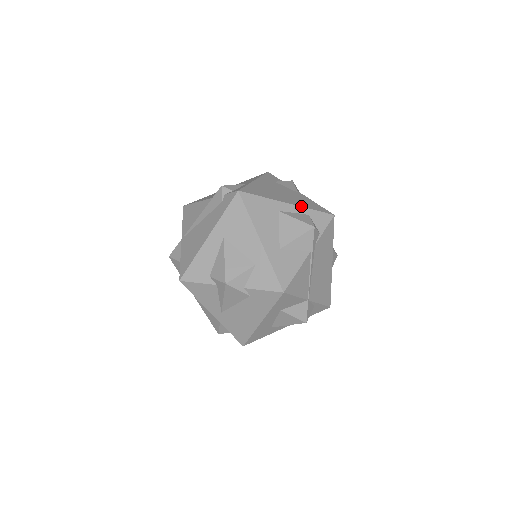
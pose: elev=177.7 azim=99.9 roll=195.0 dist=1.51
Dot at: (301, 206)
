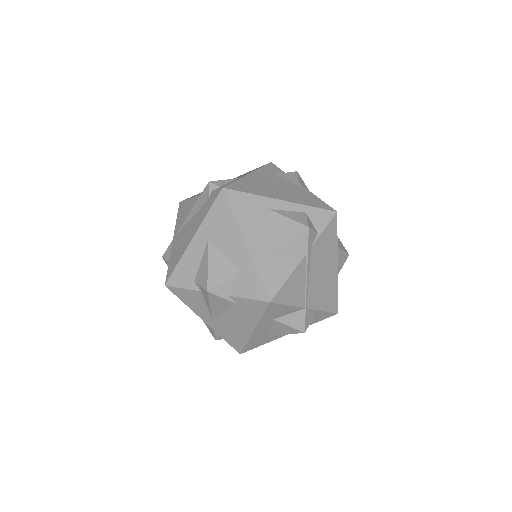
Dot at: (297, 203)
